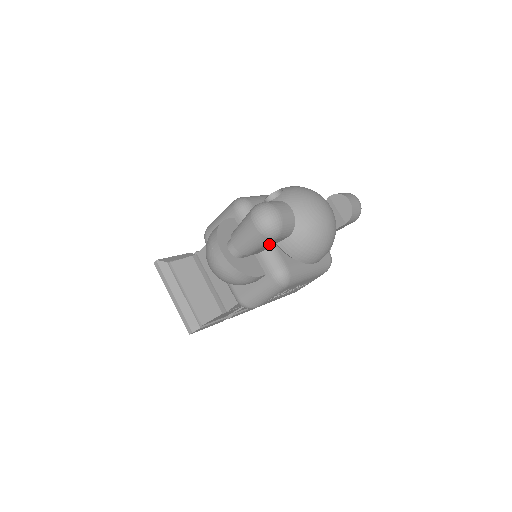
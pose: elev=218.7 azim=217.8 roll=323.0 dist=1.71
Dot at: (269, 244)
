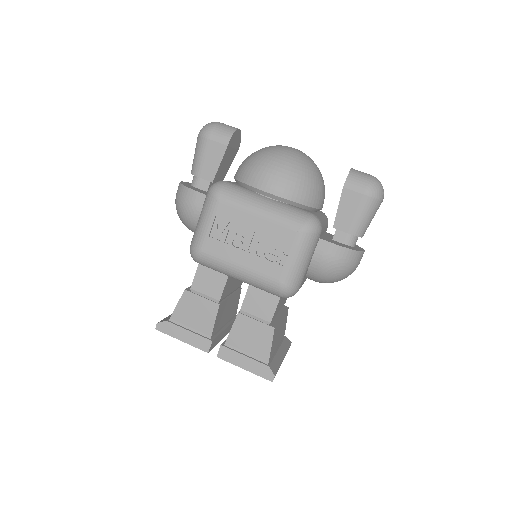
Dot at: (209, 153)
